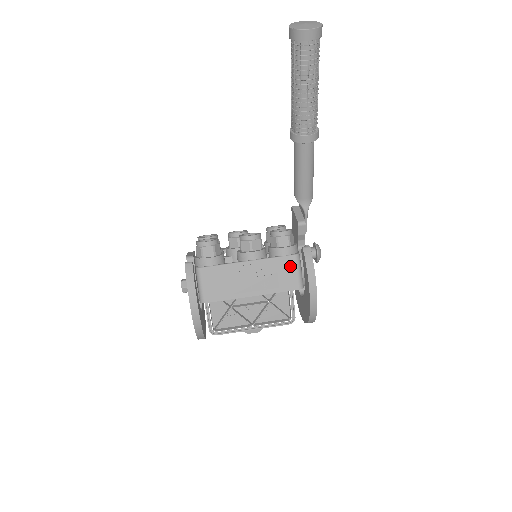
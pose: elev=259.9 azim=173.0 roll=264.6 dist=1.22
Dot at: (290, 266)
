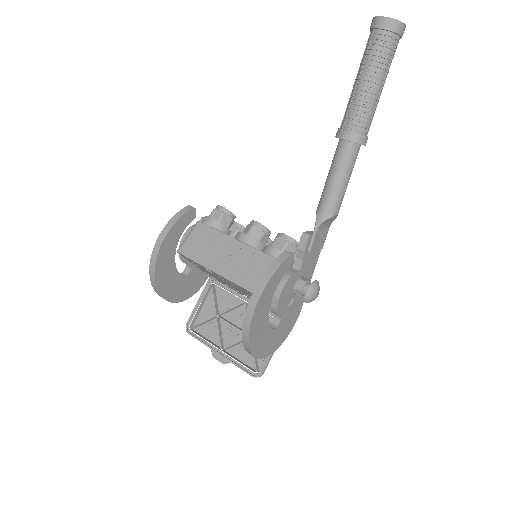
Dot at: (266, 267)
